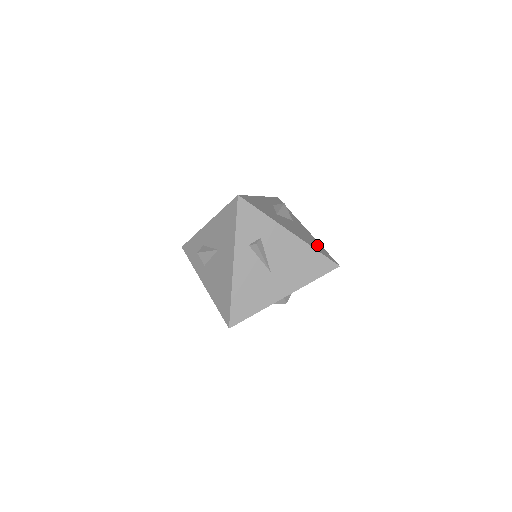
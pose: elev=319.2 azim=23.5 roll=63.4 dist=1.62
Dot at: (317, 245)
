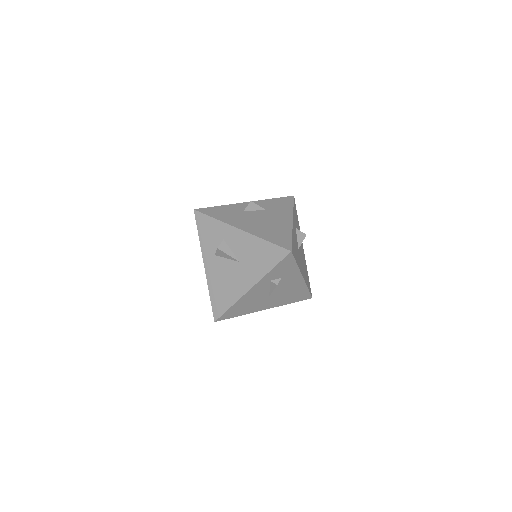
Dot at: (307, 276)
